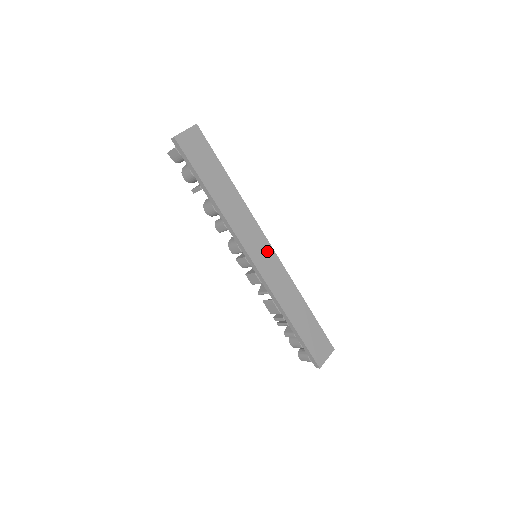
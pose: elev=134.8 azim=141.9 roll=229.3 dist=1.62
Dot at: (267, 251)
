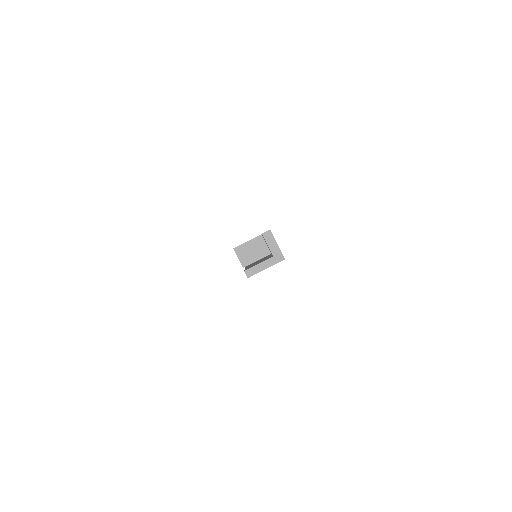
Dot at: occluded
